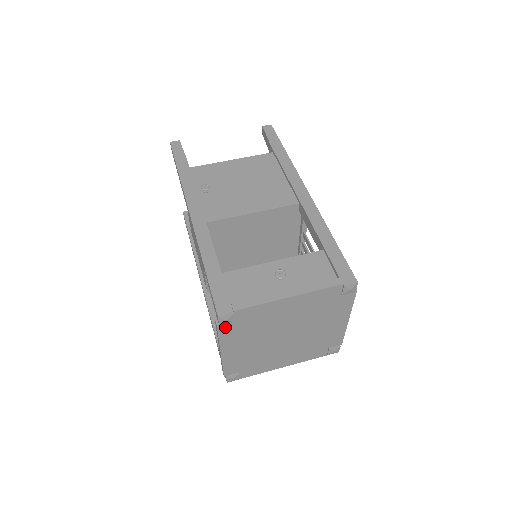
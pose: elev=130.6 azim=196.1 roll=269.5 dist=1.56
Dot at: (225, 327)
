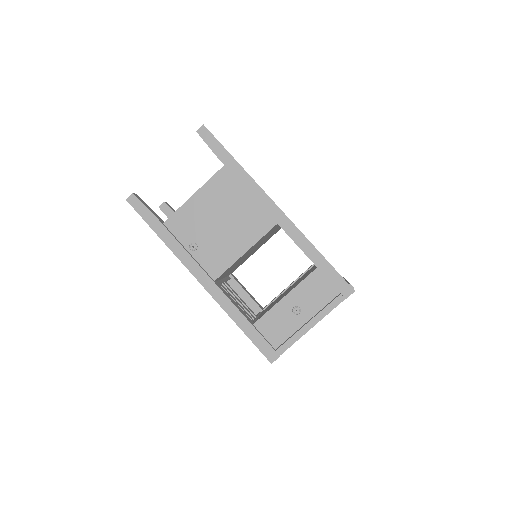
Dot at: occluded
